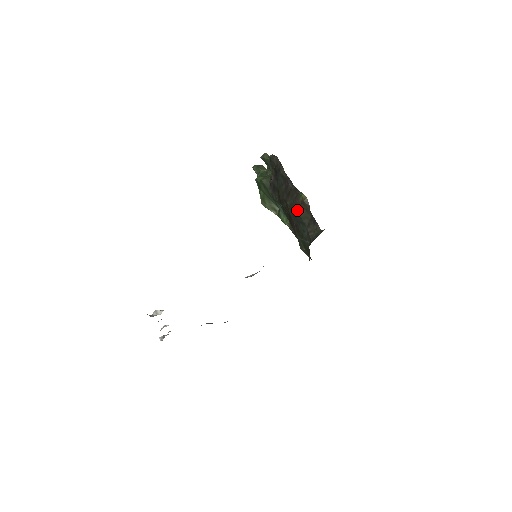
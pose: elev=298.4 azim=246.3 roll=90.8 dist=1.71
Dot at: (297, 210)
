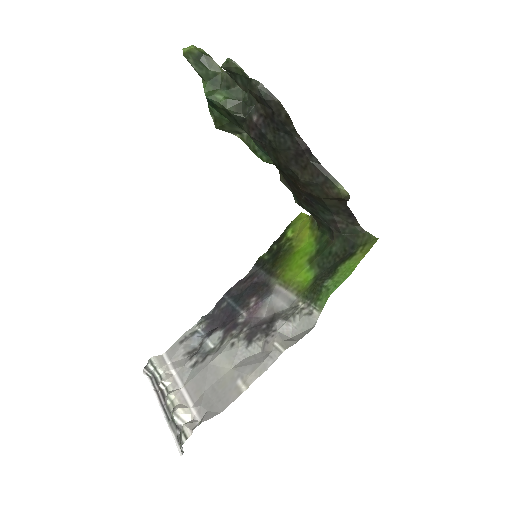
Dot at: (323, 198)
